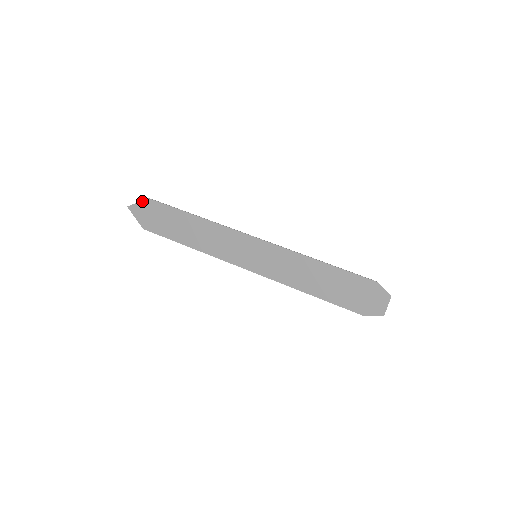
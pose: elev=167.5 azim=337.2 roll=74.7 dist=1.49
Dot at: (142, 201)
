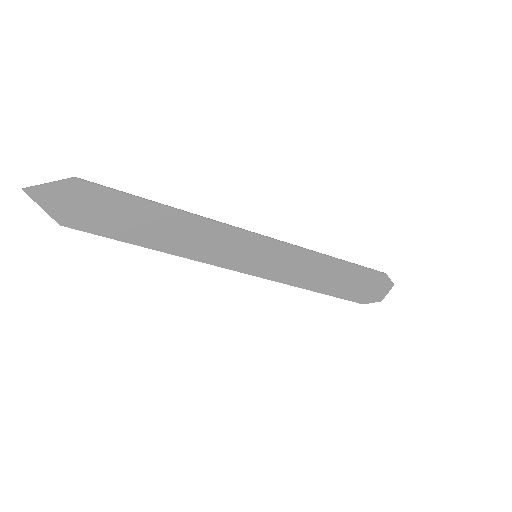
Dot at: (59, 181)
